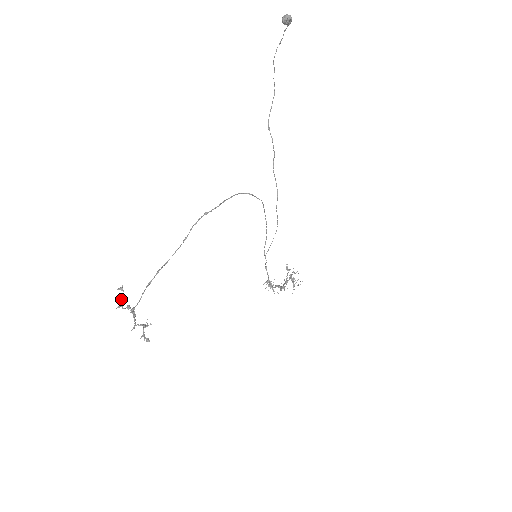
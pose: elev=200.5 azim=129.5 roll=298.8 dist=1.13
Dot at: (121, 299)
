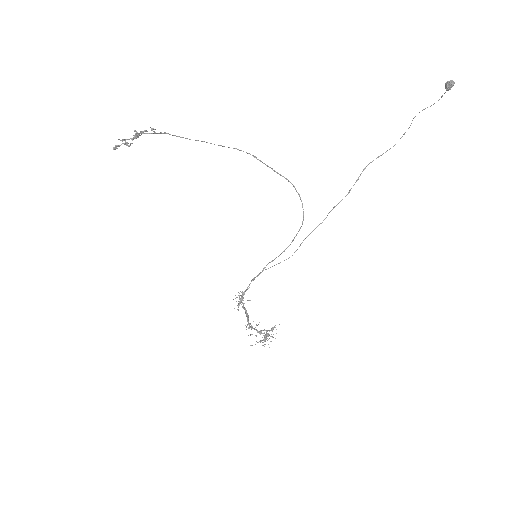
Dot at: (143, 131)
